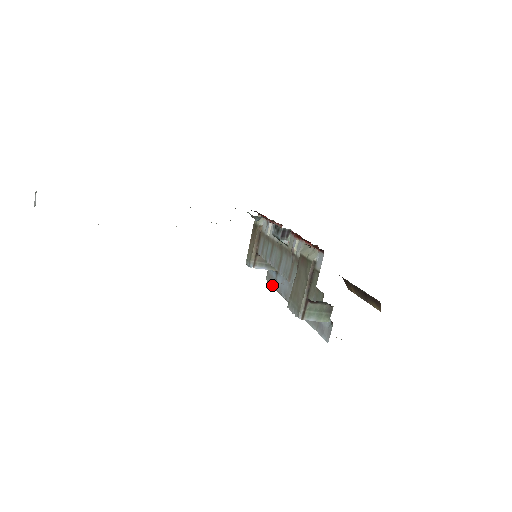
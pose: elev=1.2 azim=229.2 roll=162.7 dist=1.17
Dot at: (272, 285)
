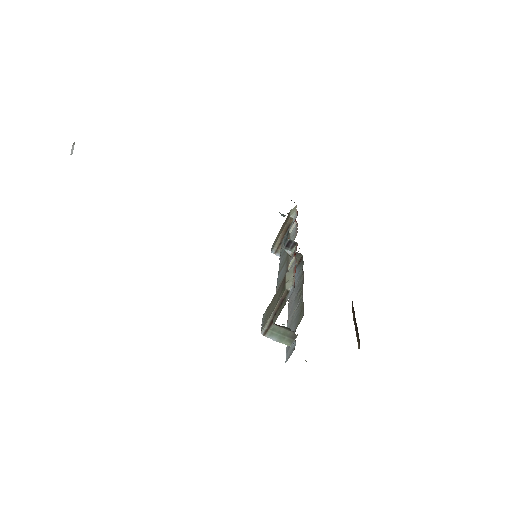
Dot at: occluded
